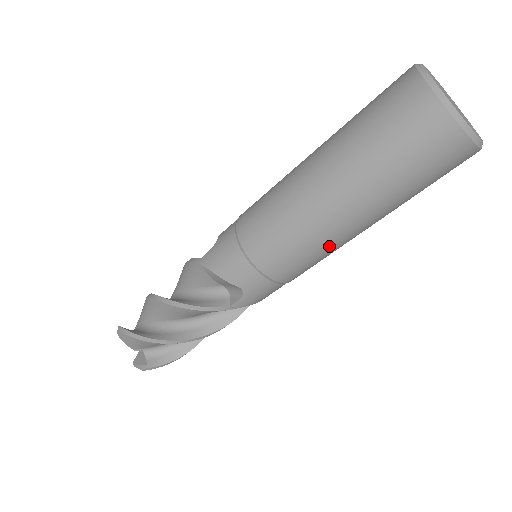
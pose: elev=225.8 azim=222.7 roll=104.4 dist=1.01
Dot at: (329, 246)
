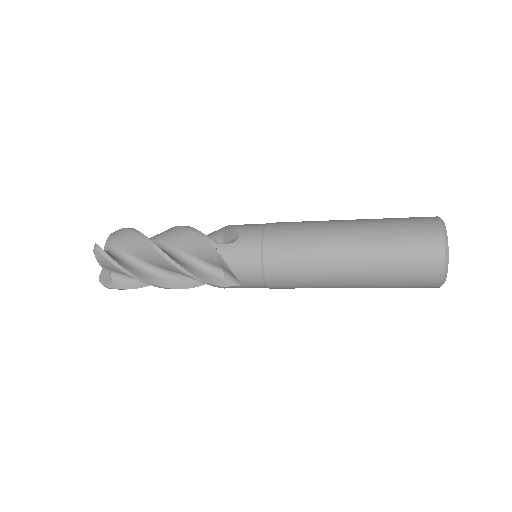
Dot at: occluded
